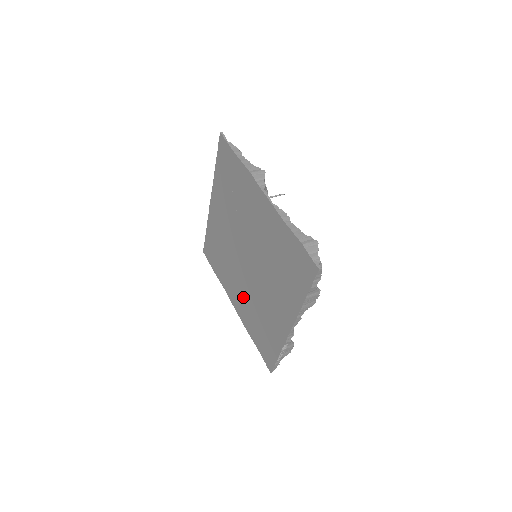
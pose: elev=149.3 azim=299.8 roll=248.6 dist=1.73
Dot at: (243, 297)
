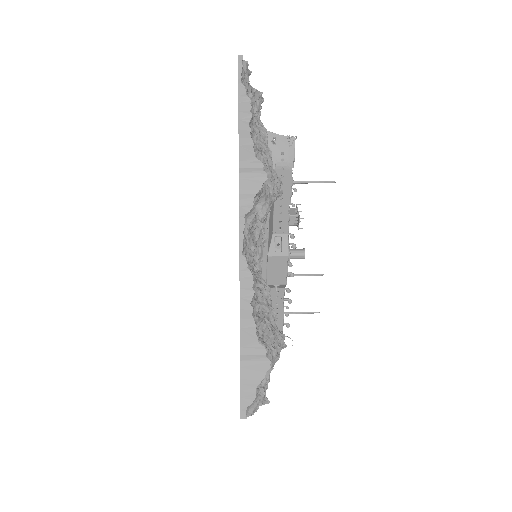
Dot at: occluded
